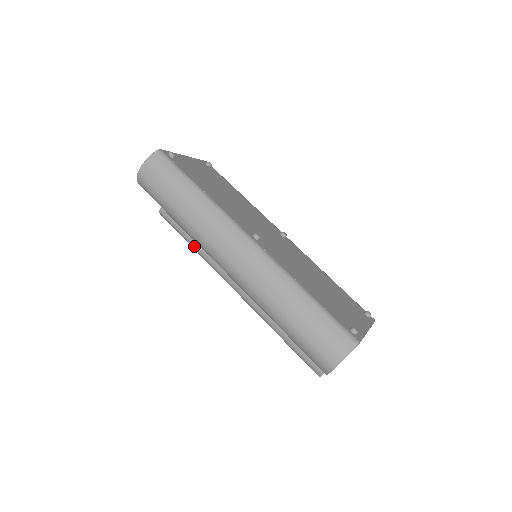
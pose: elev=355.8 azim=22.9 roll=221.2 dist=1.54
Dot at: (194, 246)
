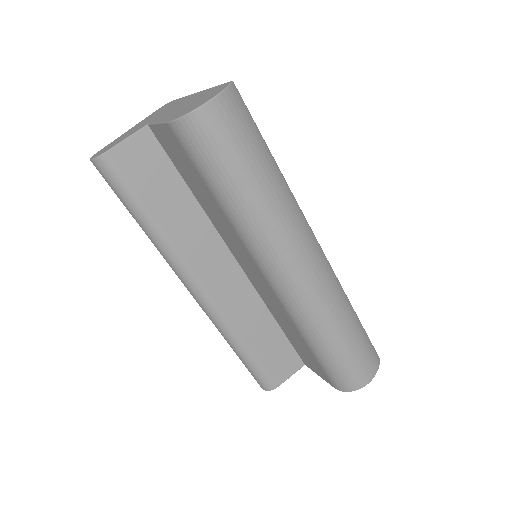
Dot at: (154, 226)
